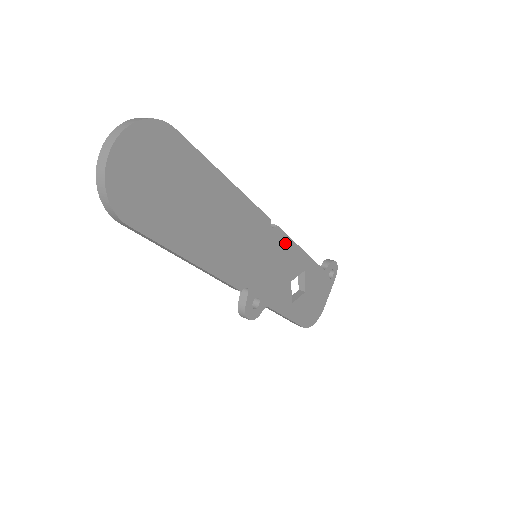
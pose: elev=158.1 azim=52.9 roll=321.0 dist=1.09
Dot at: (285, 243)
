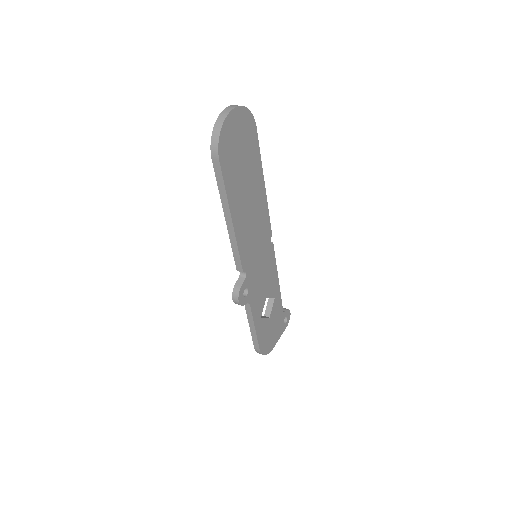
Dot at: (272, 262)
